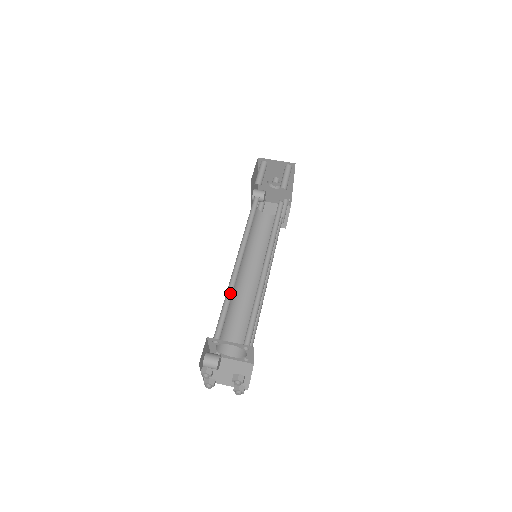
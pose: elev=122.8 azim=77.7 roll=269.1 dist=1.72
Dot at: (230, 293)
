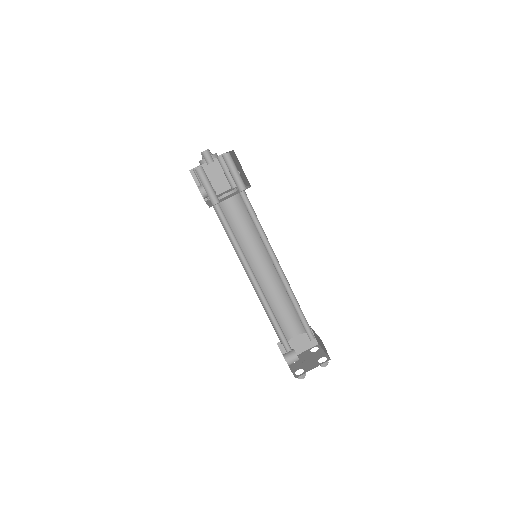
Dot at: (269, 310)
